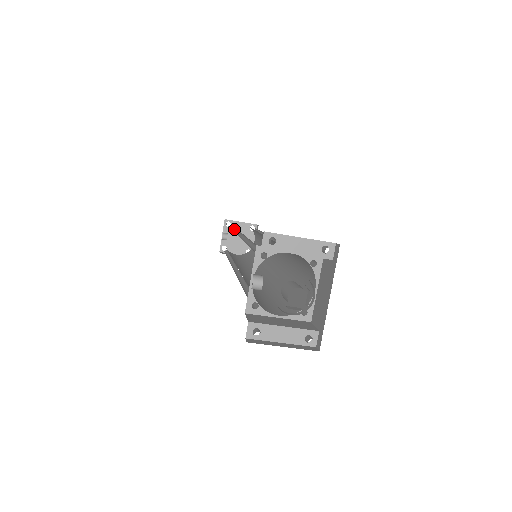
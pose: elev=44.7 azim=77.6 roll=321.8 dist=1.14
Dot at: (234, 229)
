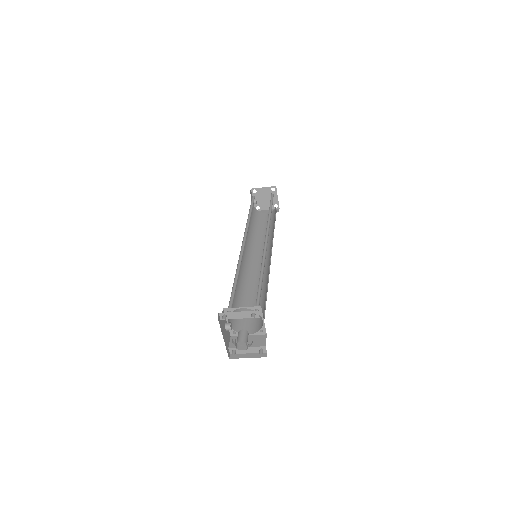
Dot at: occluded
